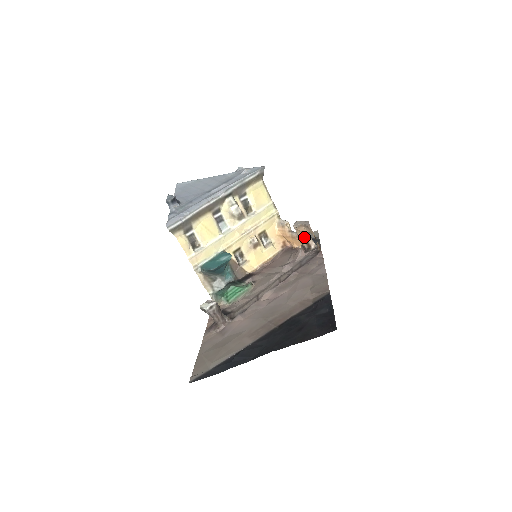
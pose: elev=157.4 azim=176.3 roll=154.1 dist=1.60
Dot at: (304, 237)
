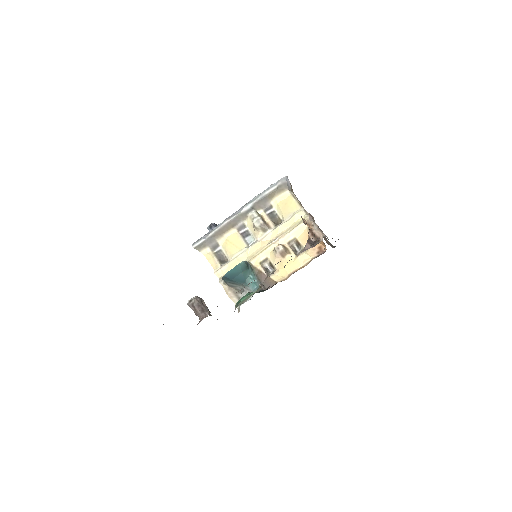
Dot at: (309, 230)
